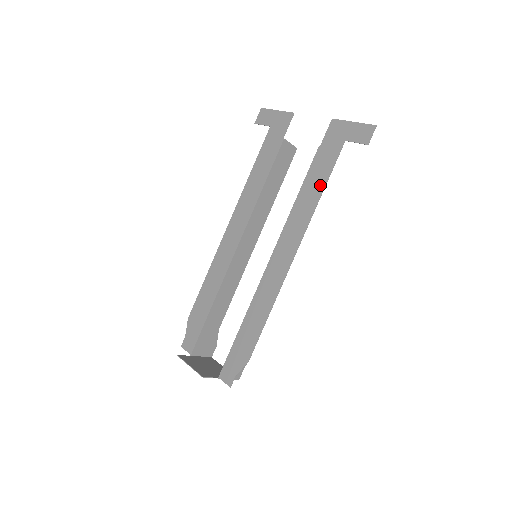
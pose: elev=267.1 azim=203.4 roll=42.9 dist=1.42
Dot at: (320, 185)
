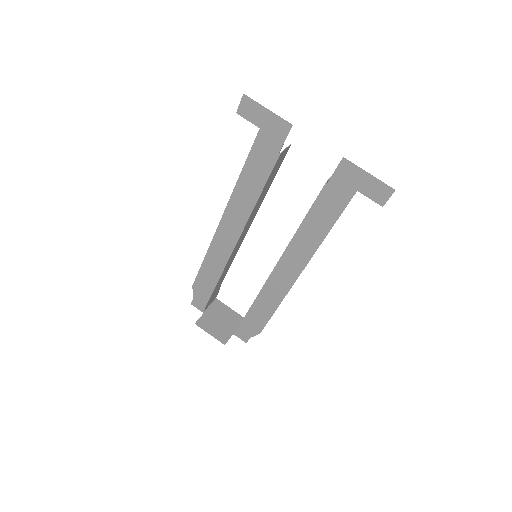
Dot at: (326, 225)
